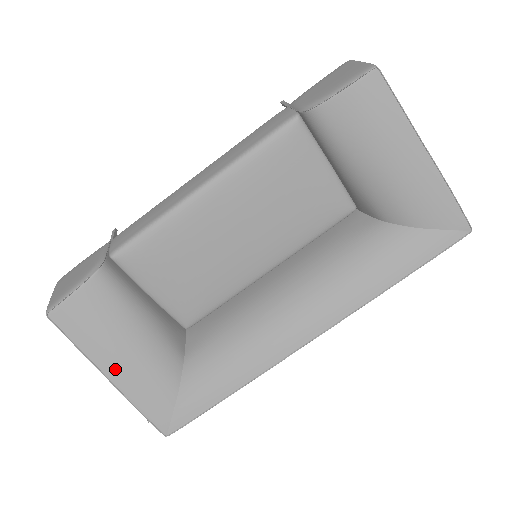
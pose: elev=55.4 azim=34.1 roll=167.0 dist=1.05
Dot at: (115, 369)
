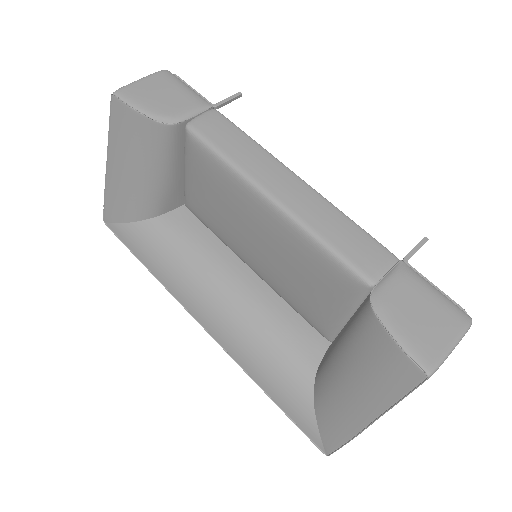
Dot at: (115, 168)
